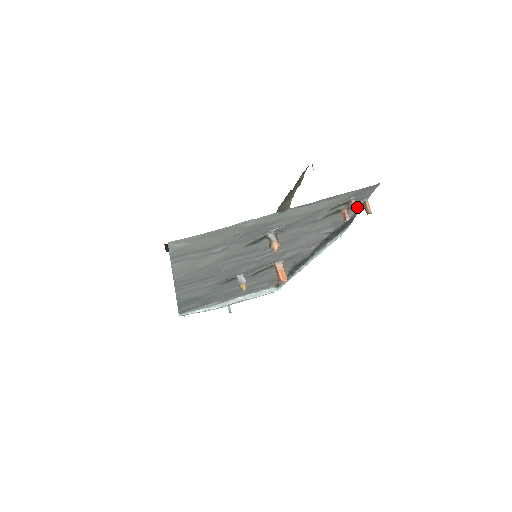
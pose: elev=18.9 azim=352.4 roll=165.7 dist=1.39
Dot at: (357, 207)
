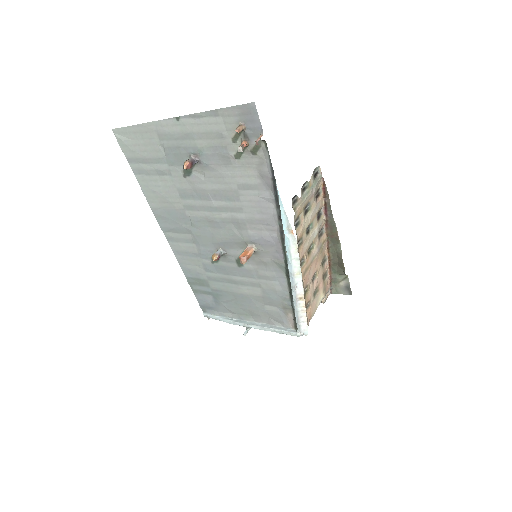
Dot at: (265, 150)
